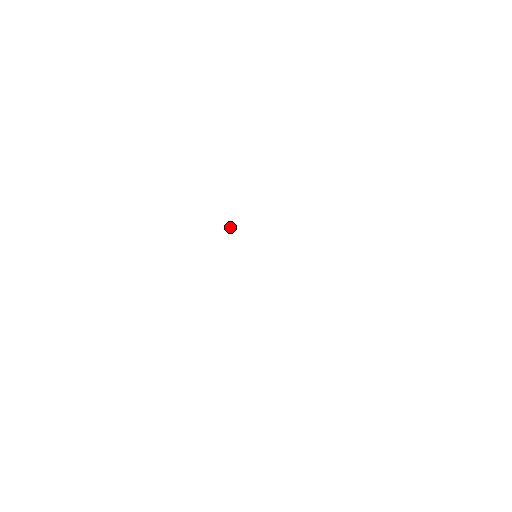
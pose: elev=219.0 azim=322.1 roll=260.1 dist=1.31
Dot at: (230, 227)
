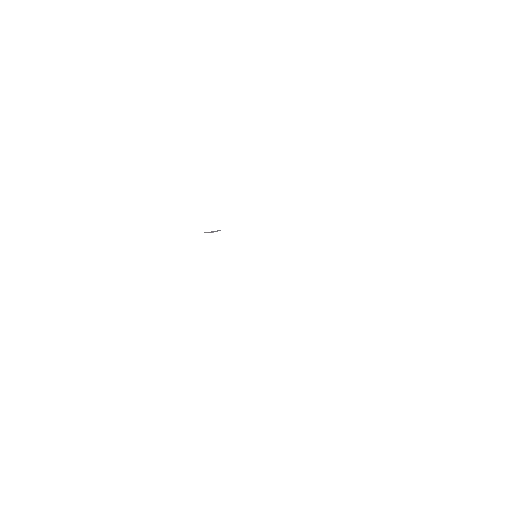
Dot at: (212, 232)
